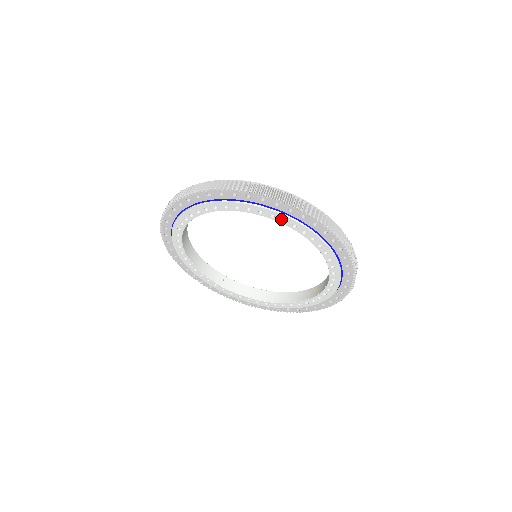
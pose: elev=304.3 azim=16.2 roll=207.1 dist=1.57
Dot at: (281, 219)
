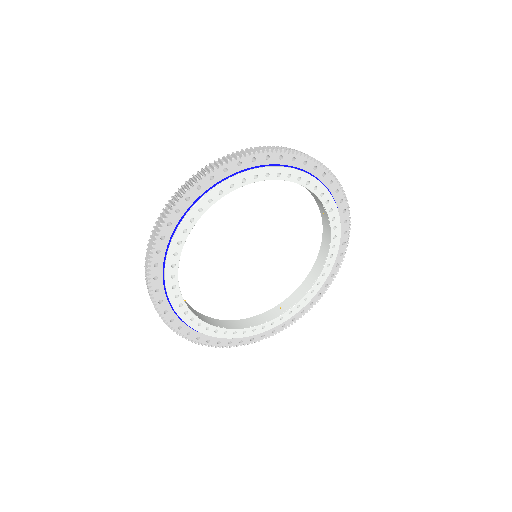
Dot at: (207, 203)
